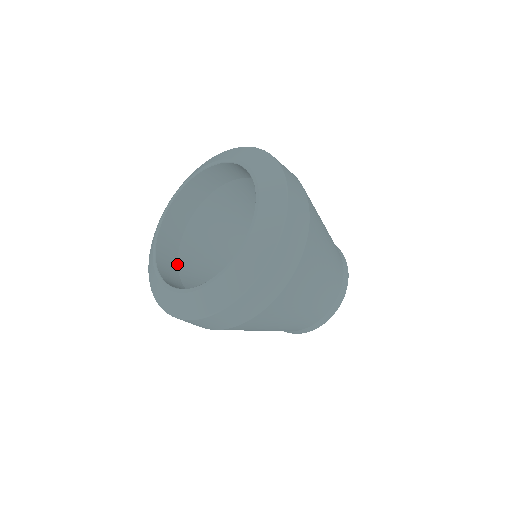
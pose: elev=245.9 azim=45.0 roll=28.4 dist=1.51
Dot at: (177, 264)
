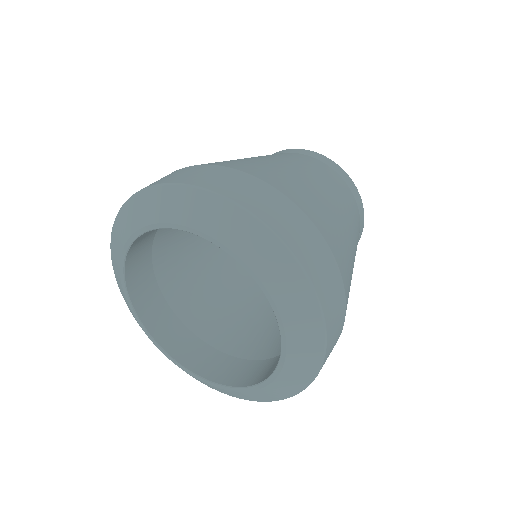
Dot at: (189, 330)
